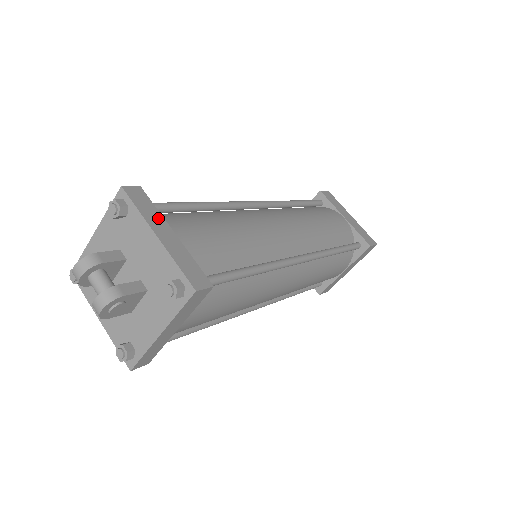
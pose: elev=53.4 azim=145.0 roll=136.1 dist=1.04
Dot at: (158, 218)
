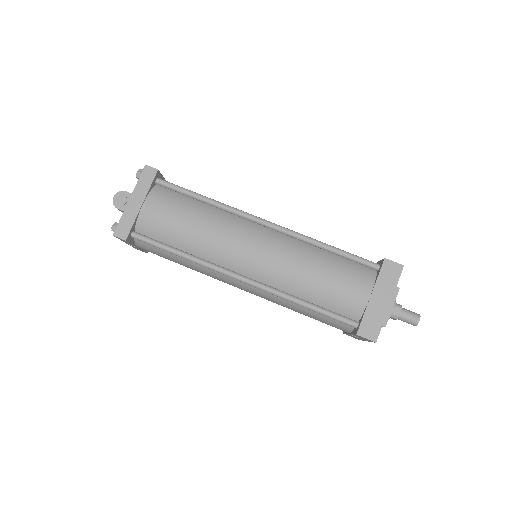
Dot at: occluded
